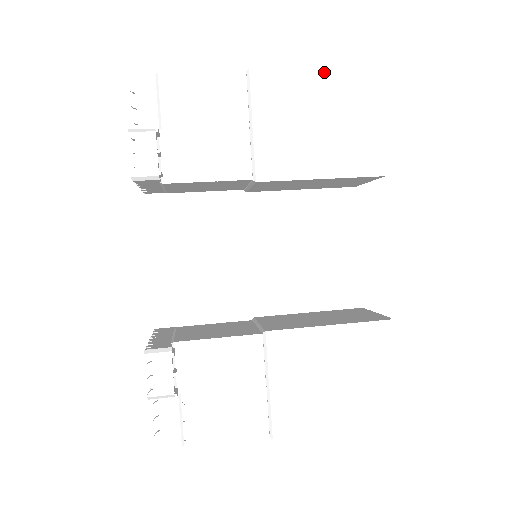
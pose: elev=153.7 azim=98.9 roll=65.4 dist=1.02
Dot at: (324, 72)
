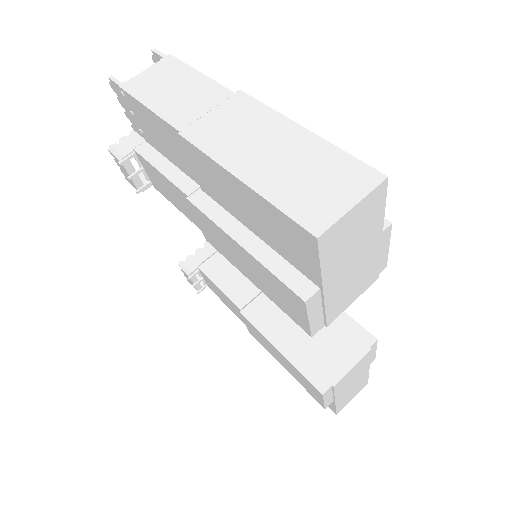
Dot at: (251, 193)
